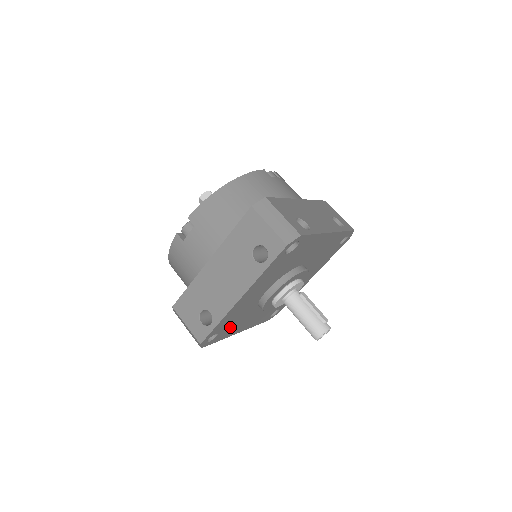
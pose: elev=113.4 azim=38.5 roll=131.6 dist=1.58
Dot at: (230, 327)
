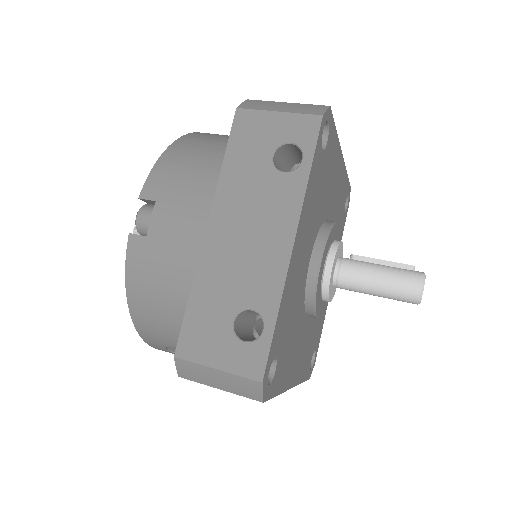
Dot at: (285, 353)
